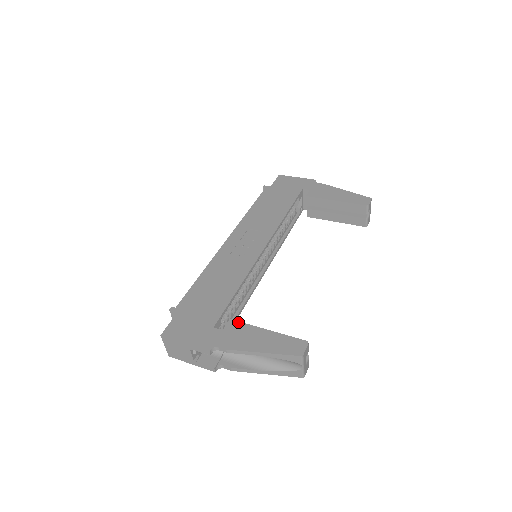
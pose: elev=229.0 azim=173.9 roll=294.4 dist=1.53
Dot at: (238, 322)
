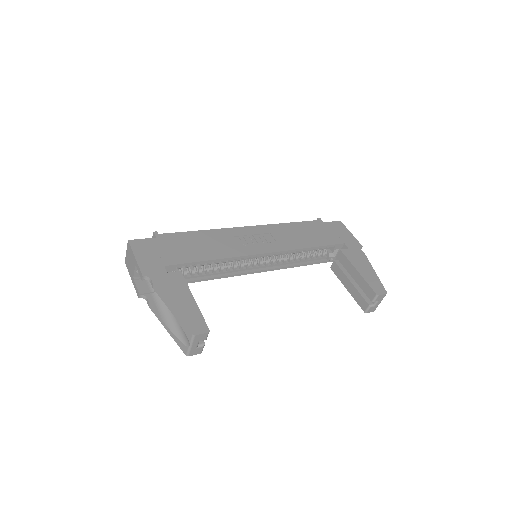
Dot at: (183, 278)
